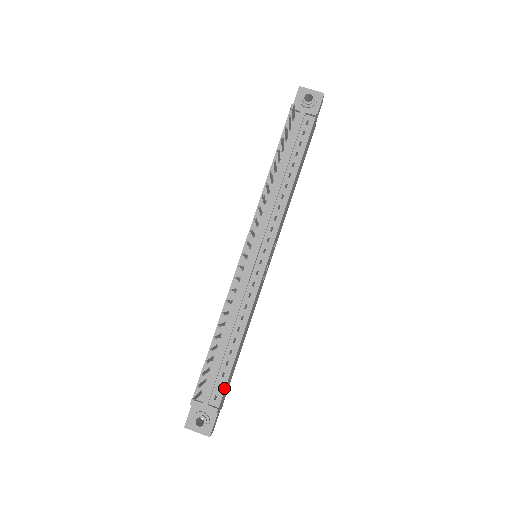
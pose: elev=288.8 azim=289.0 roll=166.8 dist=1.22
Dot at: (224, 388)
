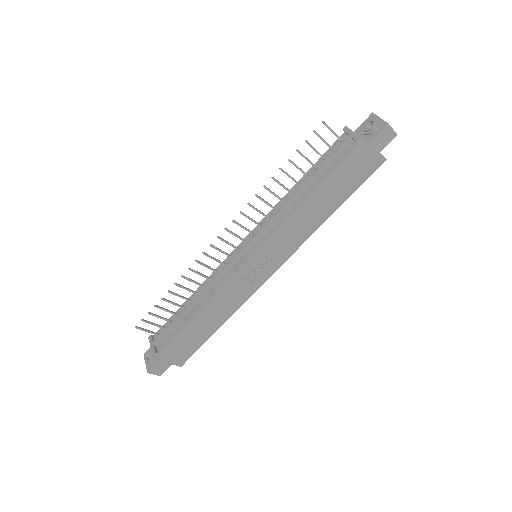
Dot at: (169, 341)
